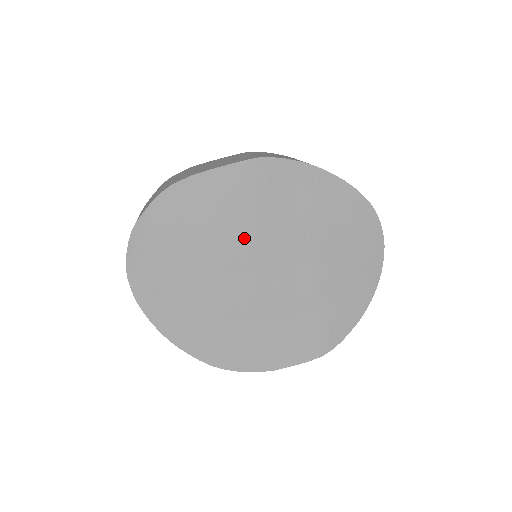
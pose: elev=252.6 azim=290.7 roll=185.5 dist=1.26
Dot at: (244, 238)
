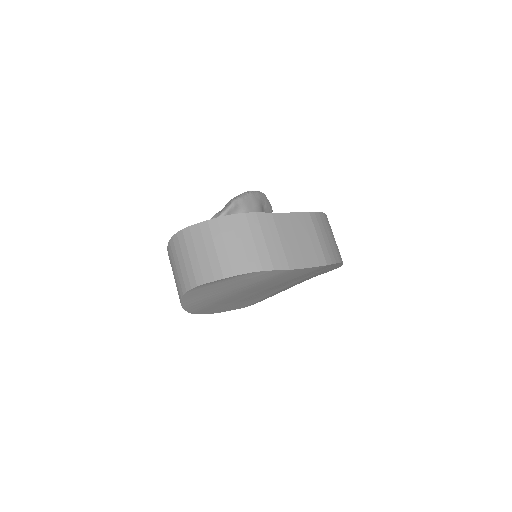
Dot at: (277, 284)
